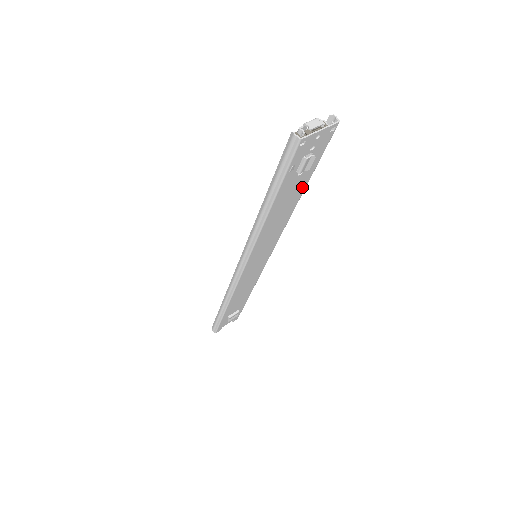
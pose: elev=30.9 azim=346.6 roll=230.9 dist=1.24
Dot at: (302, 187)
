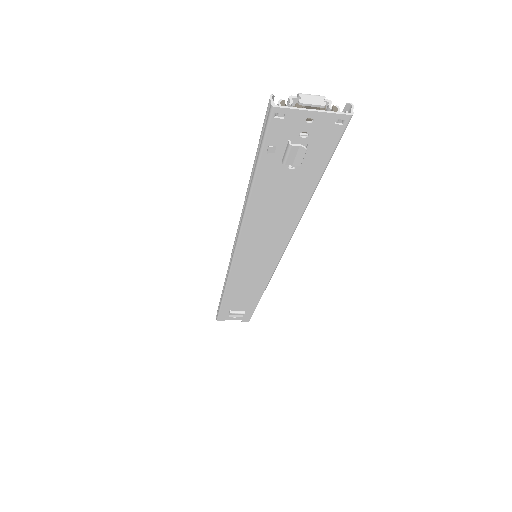
Dot at: (304, 192)
